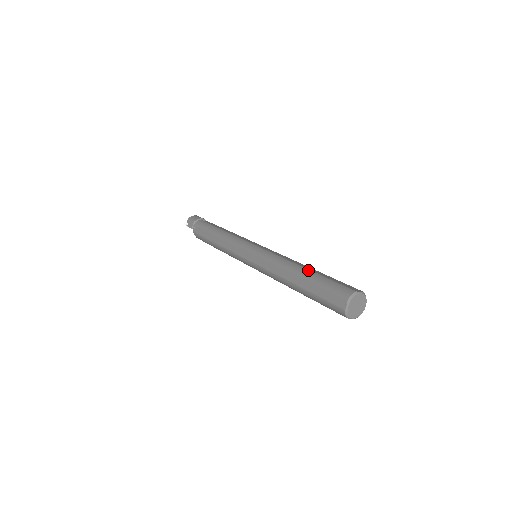
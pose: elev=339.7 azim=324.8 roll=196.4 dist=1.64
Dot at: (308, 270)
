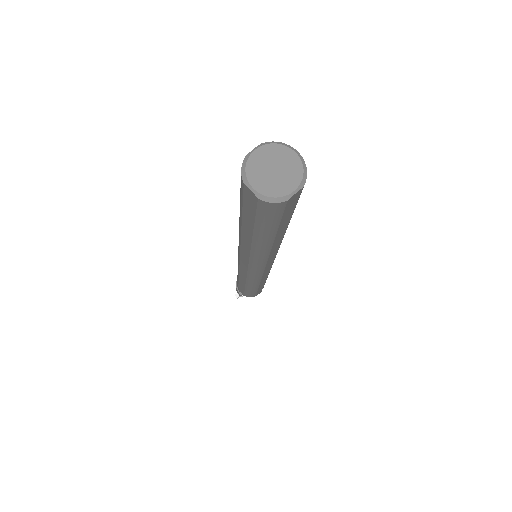
Dot at: occluded
